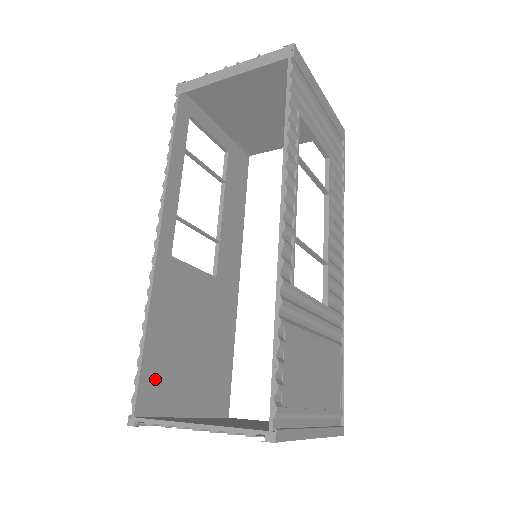
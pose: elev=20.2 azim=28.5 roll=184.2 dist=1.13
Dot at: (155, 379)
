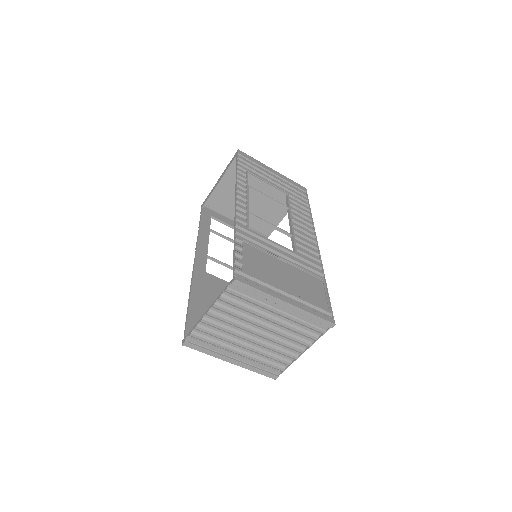
Dot at: occluded
